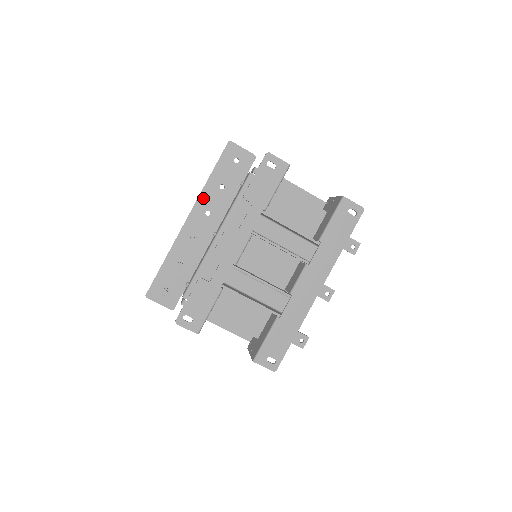
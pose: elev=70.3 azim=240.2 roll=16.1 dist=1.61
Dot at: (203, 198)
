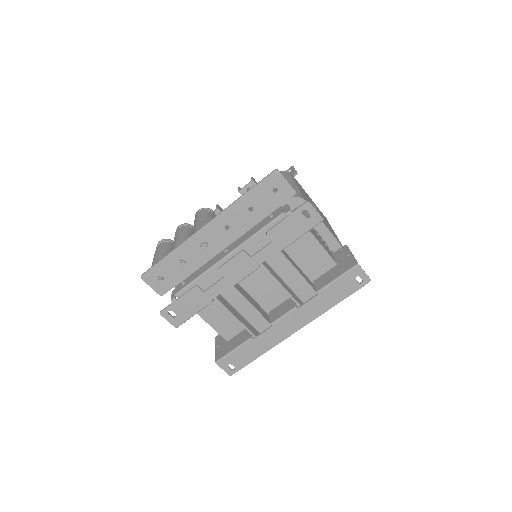
Dot at: (228, 212)
